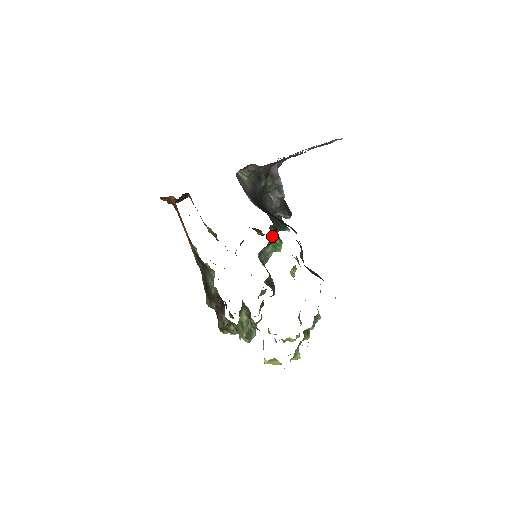
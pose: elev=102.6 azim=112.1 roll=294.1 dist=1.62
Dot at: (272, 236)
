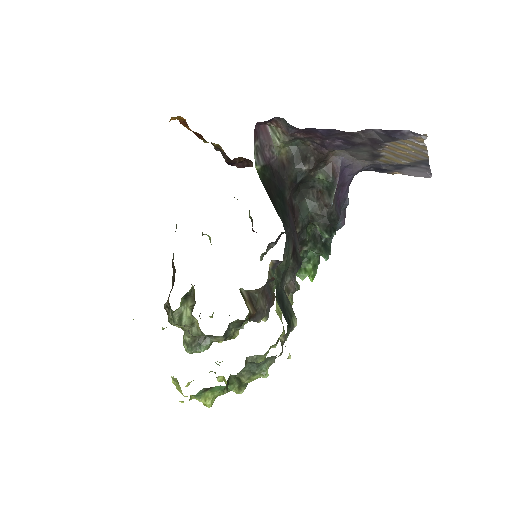
Dot at: (304, 255)
